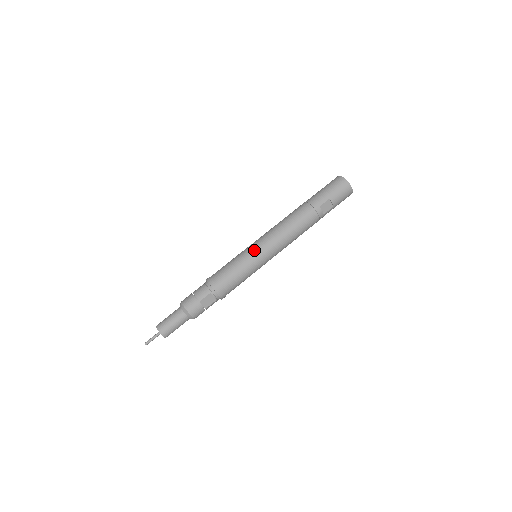
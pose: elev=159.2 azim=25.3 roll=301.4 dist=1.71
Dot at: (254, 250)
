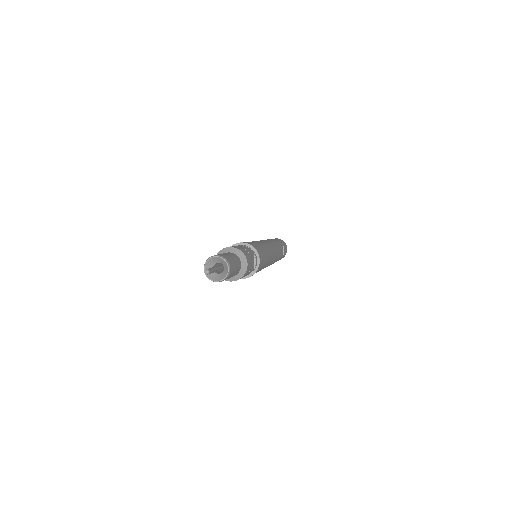
Dot at: (264, 243)
